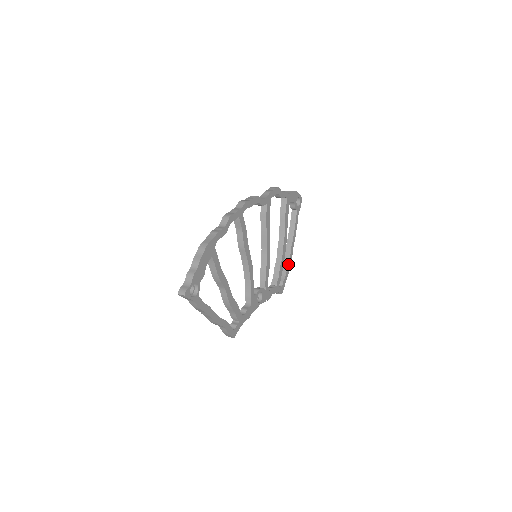
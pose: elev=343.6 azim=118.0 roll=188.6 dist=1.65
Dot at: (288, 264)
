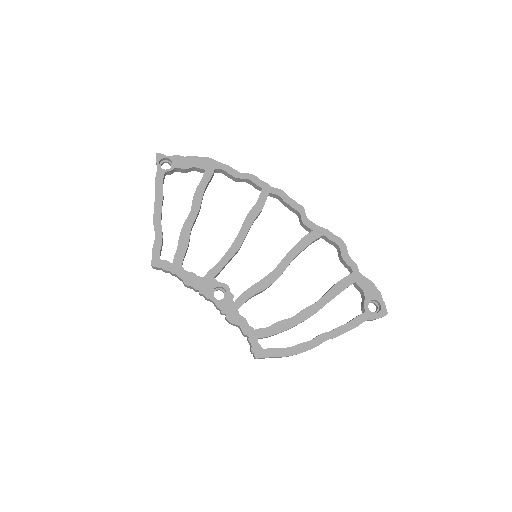
Dot at: (298, 344)
